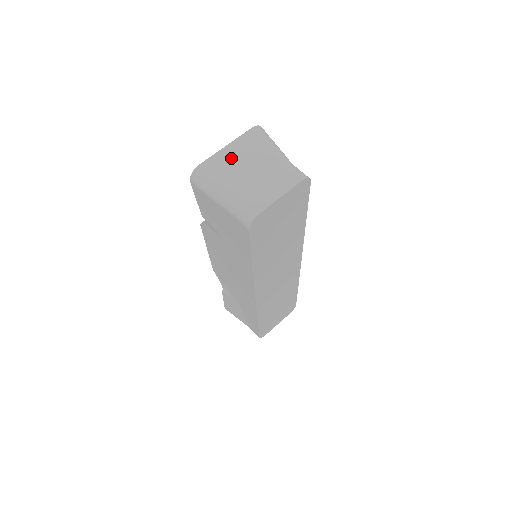
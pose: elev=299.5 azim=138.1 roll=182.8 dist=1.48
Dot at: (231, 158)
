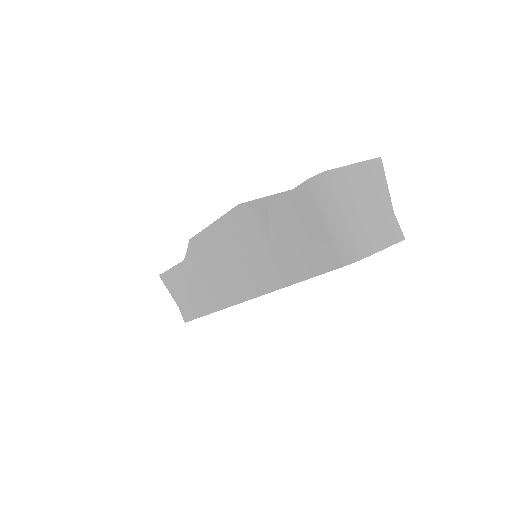
Dot at: (356, 180)
